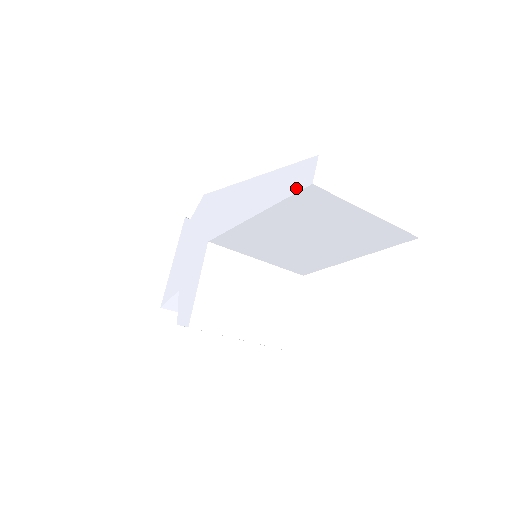
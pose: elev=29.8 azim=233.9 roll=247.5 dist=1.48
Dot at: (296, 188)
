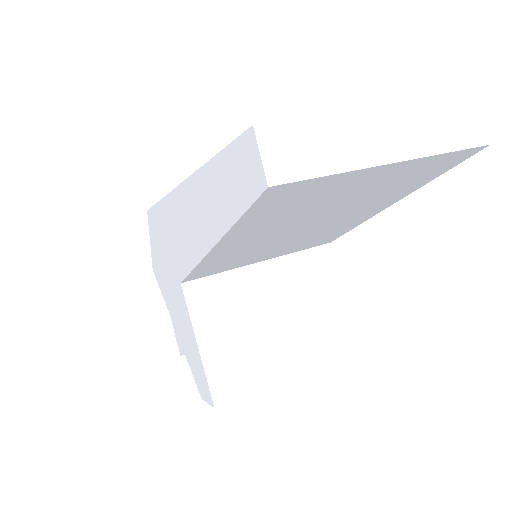
Dot at: (246, 197)
